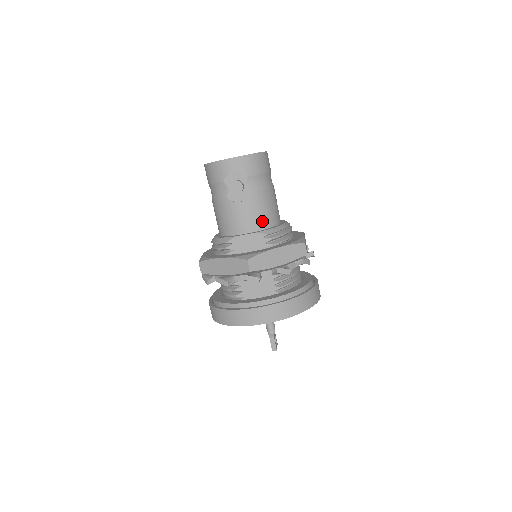
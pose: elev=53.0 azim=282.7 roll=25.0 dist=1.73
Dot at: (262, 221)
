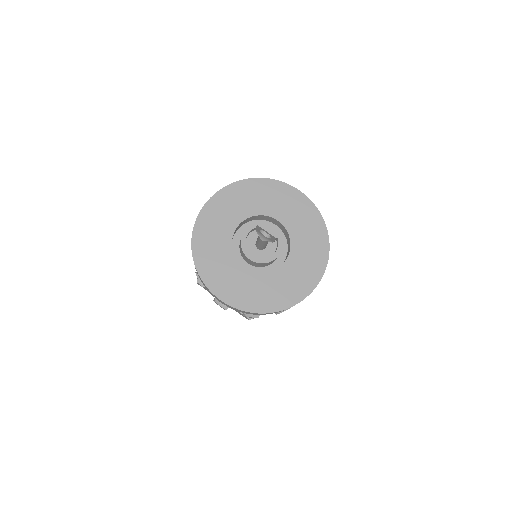
Dot at: occluded
